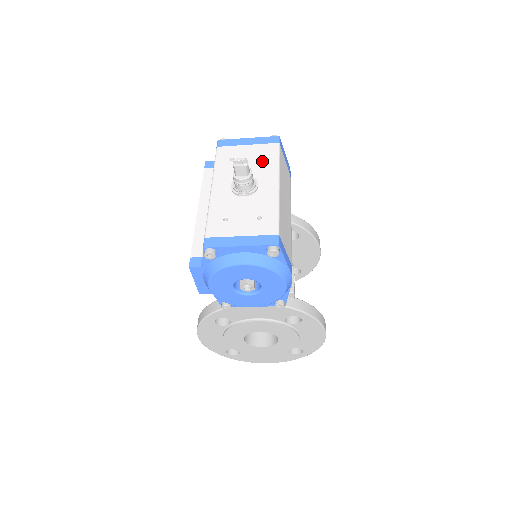
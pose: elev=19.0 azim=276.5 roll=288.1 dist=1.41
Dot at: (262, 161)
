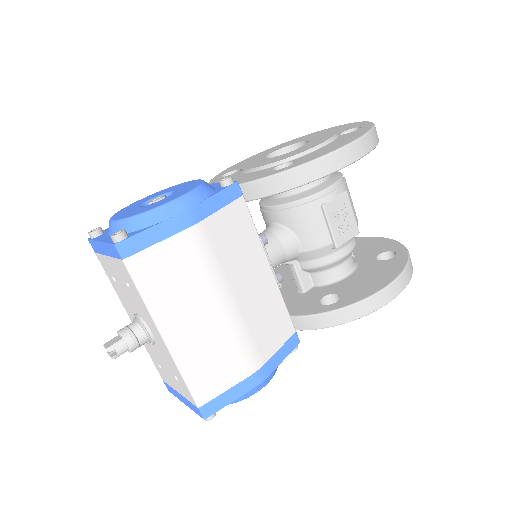
Dot at: (131, 292)
